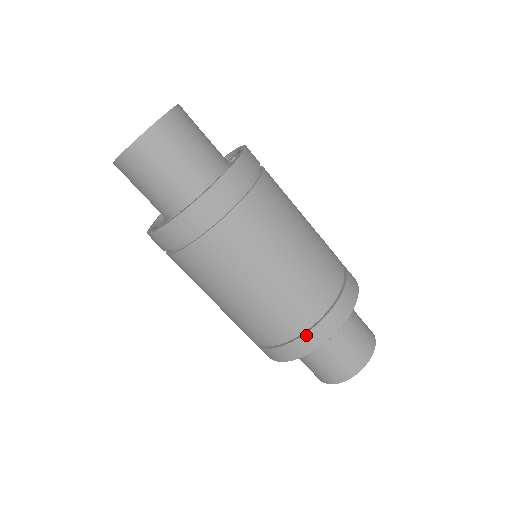
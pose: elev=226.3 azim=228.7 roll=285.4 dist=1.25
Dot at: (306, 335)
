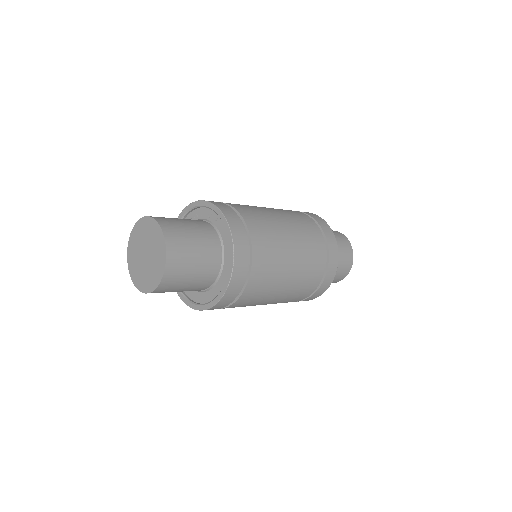
Dot at: (309, 298)
